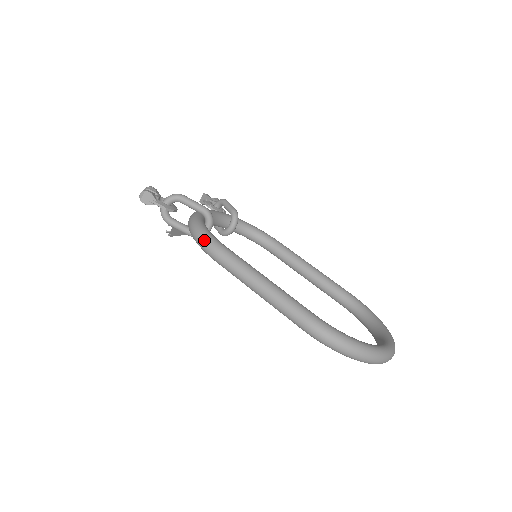
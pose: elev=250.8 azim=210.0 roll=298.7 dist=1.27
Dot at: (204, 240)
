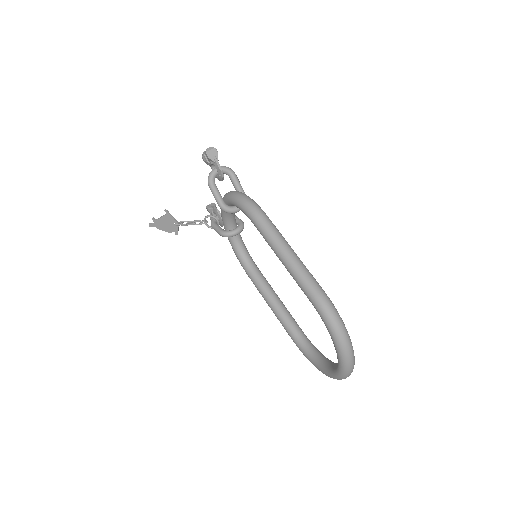
Dot at: (252, 202)
